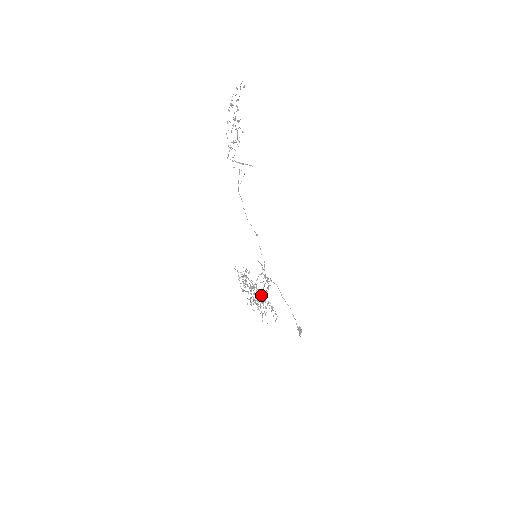
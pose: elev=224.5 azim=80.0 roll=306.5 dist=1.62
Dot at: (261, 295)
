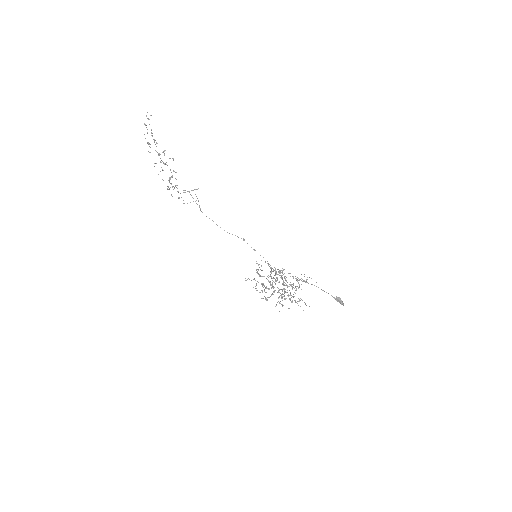
Dot at: (285, 285)
